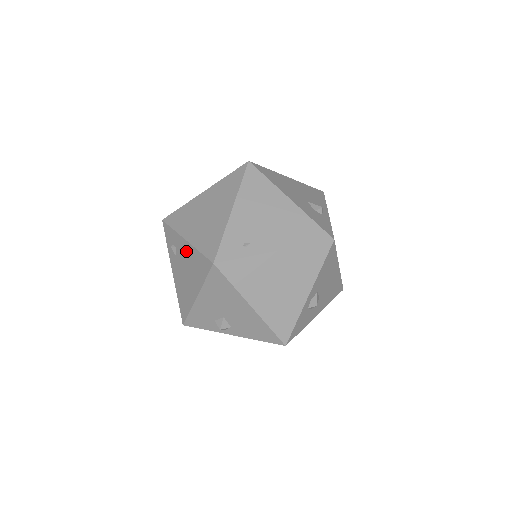
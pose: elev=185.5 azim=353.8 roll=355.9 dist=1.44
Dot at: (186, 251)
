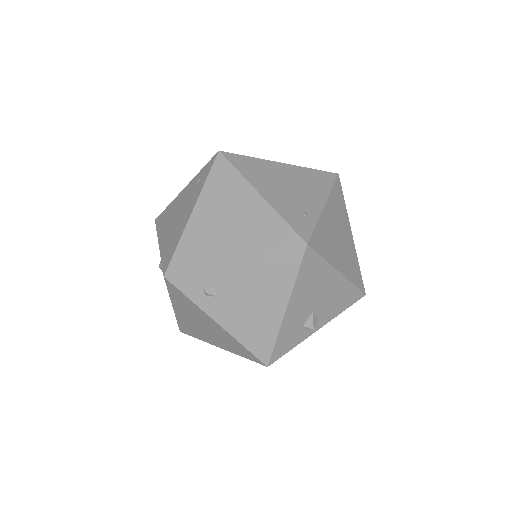
Dot at: (241, 273)
